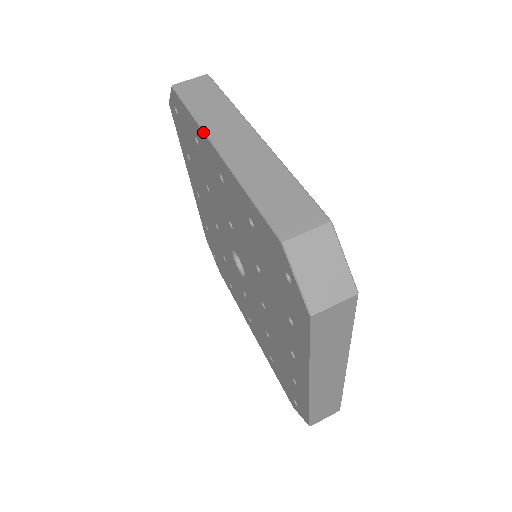
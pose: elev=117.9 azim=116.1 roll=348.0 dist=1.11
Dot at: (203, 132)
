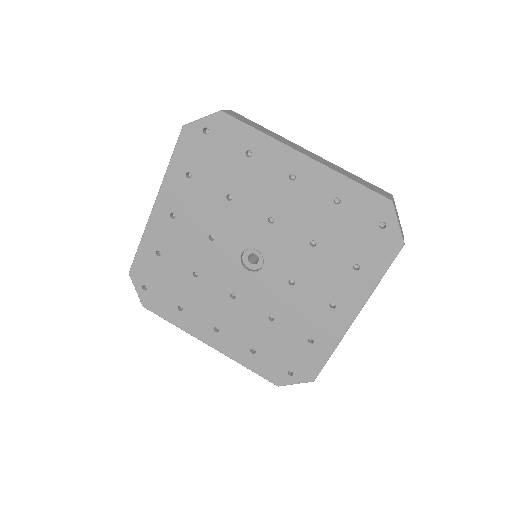
Dot at: (147, 224)
